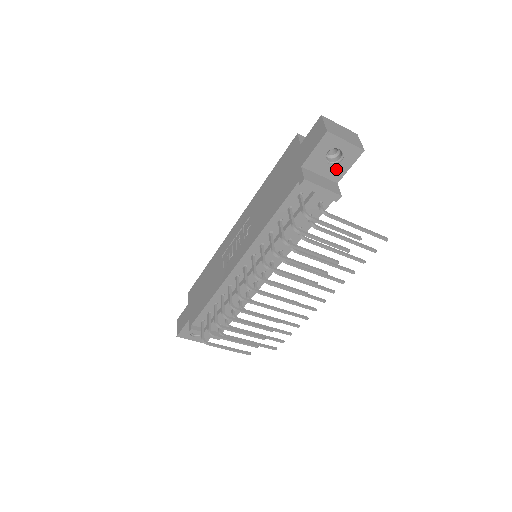
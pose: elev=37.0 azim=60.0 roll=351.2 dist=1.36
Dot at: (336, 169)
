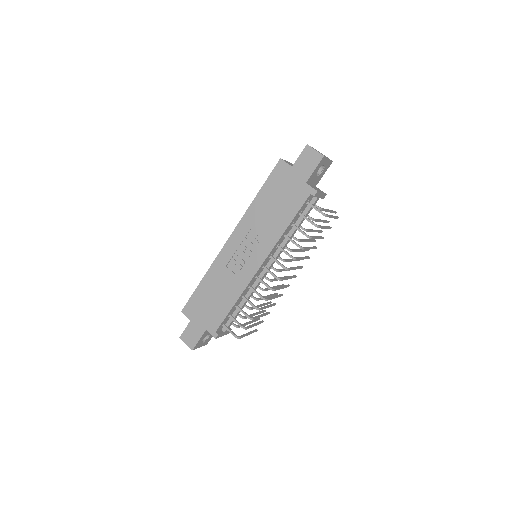
Dot at: (318, 178)
